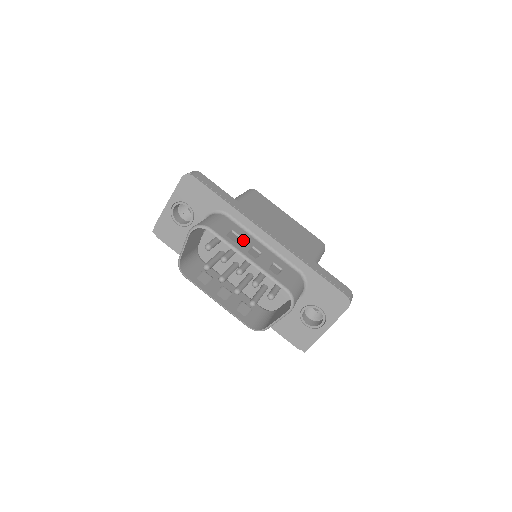
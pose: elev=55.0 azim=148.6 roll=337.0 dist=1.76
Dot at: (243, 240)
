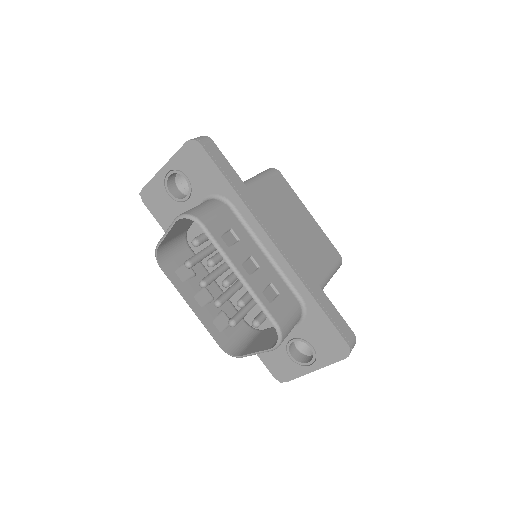
Dot at: (241, 245)
